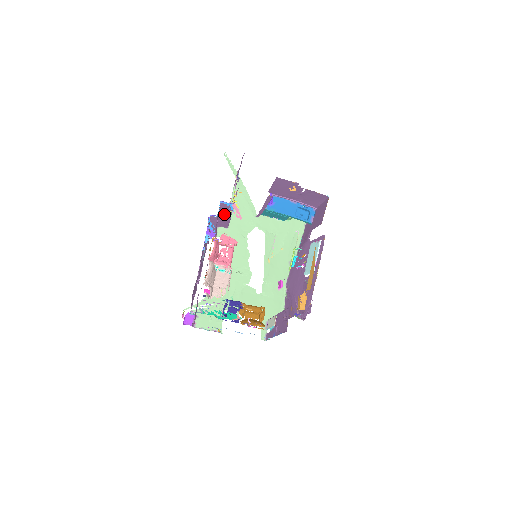
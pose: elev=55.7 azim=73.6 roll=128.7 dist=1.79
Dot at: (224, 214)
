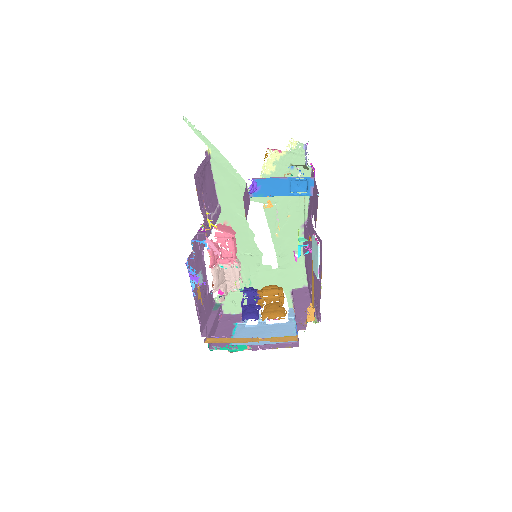
Dot at: (205, 228)
